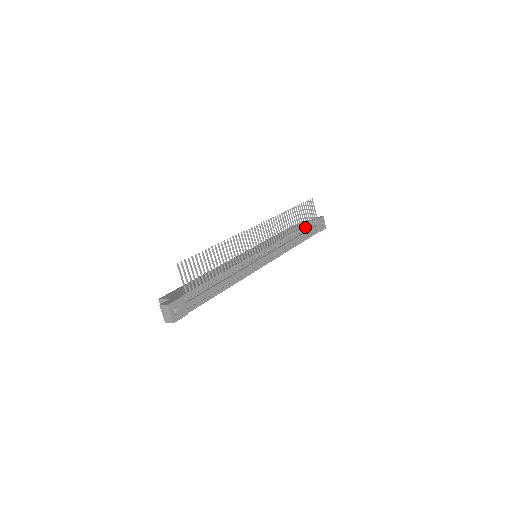
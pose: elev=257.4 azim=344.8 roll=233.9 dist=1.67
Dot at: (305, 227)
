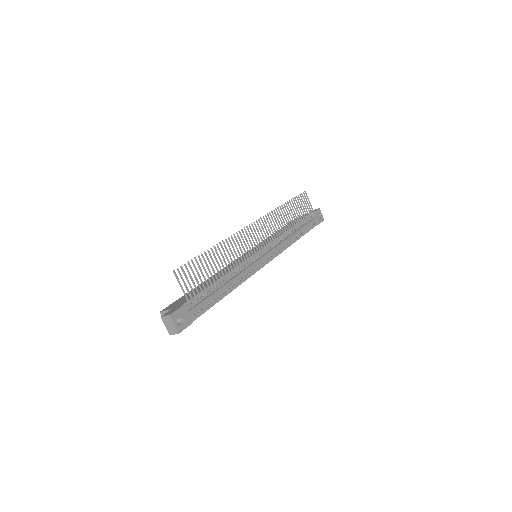
Dot at: (302, 221)
